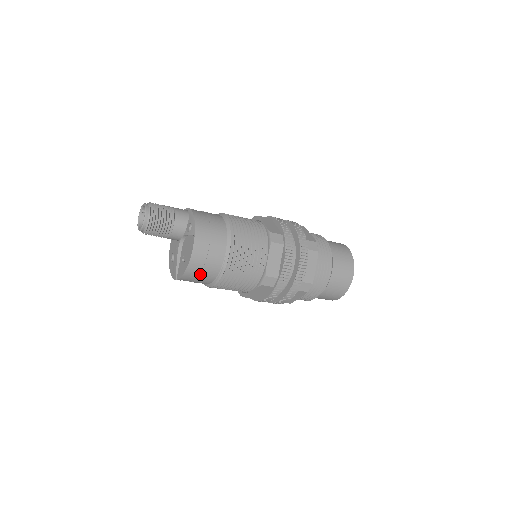
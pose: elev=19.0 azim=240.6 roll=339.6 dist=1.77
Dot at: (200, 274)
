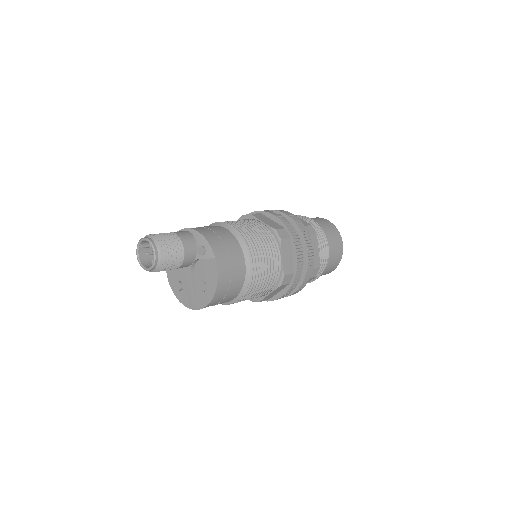
Dot at: (225, 296)
